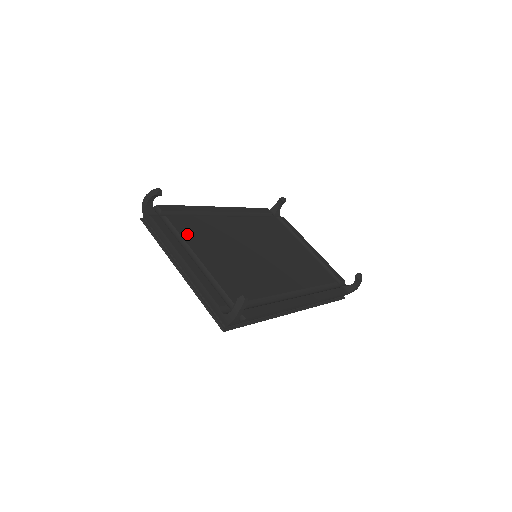
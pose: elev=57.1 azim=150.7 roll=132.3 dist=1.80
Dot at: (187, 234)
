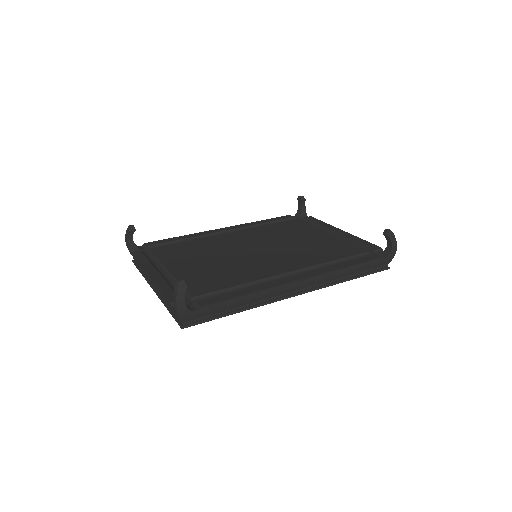
Dot at: (166, 256)
